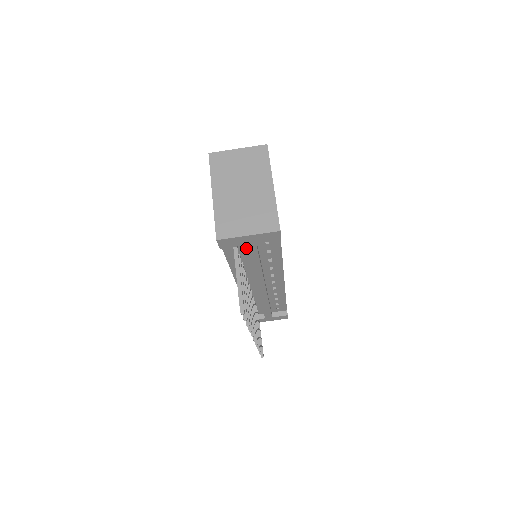
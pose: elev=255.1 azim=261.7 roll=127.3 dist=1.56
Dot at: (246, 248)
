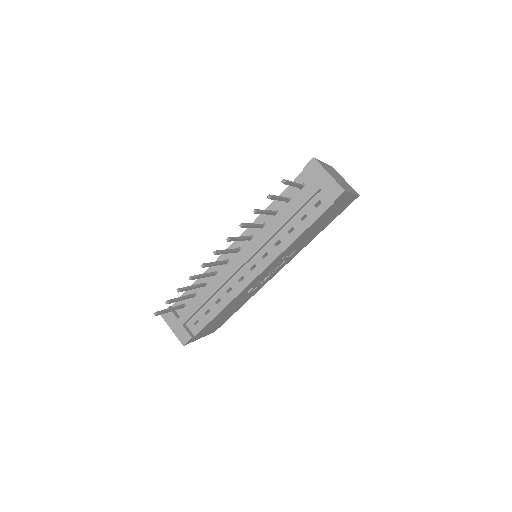
Dot at: (311, 187)
